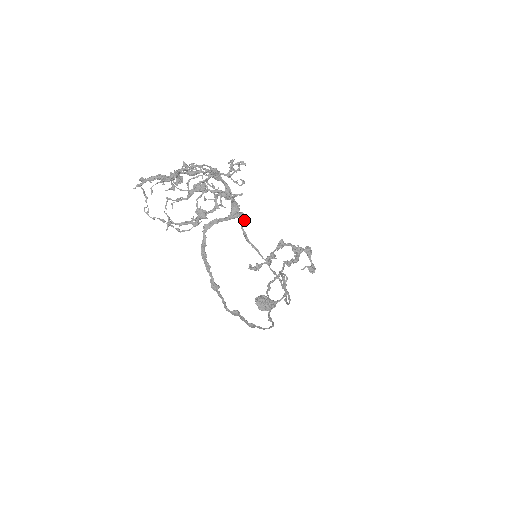
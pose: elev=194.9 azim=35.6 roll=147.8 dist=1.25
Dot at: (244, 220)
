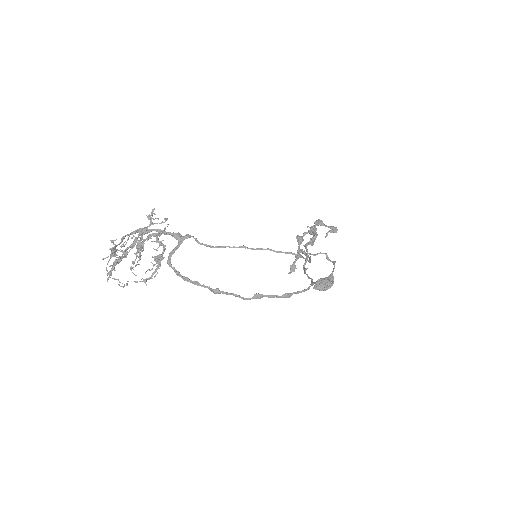
Dot at: (194, 238)
